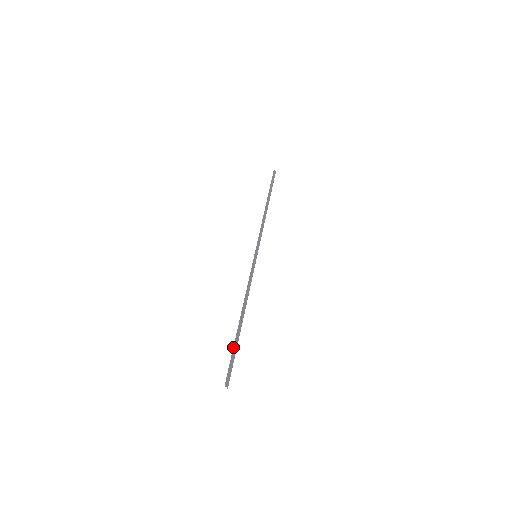
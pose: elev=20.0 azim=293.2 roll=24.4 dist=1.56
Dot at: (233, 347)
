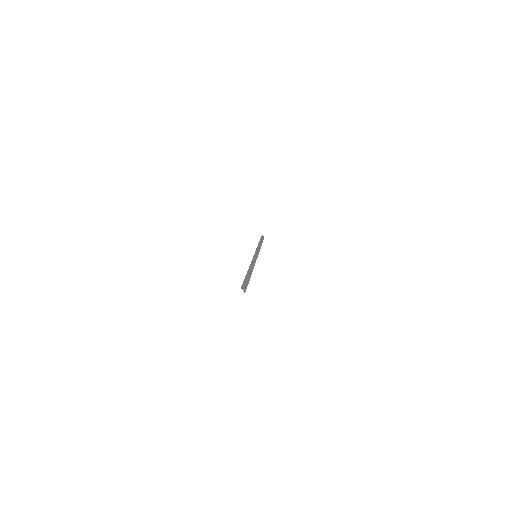
Dot at: occluded
